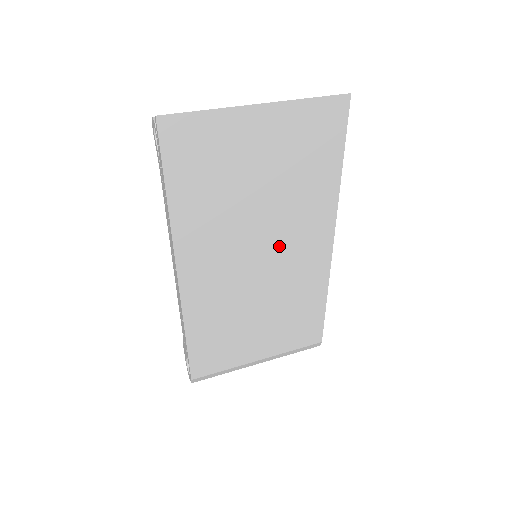
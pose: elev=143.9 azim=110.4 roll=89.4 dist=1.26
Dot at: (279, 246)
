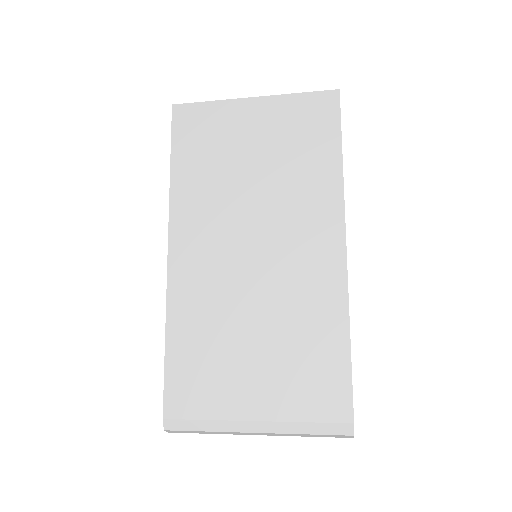
Dot at: (277, 239)
